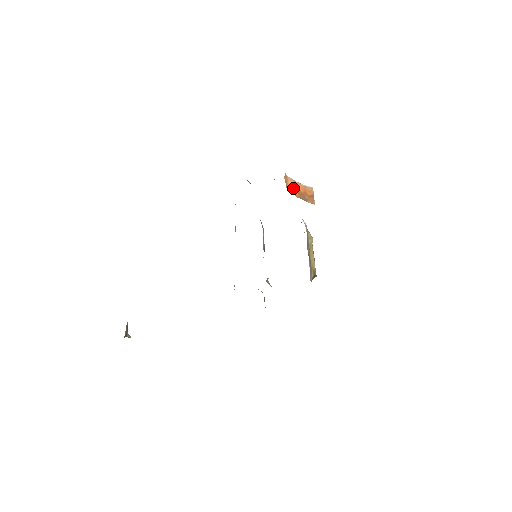
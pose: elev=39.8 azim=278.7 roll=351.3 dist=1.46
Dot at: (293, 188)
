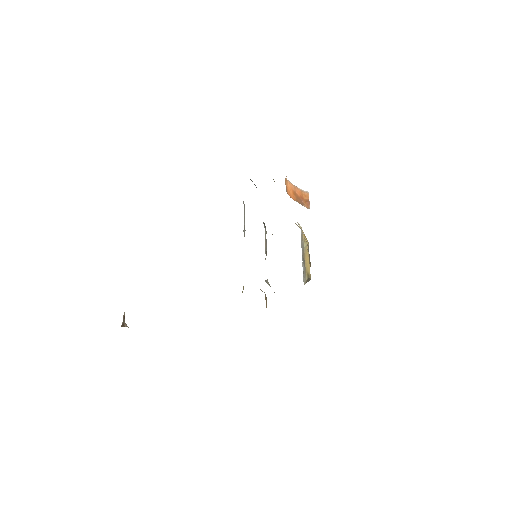
Dot at: (291, 191)
